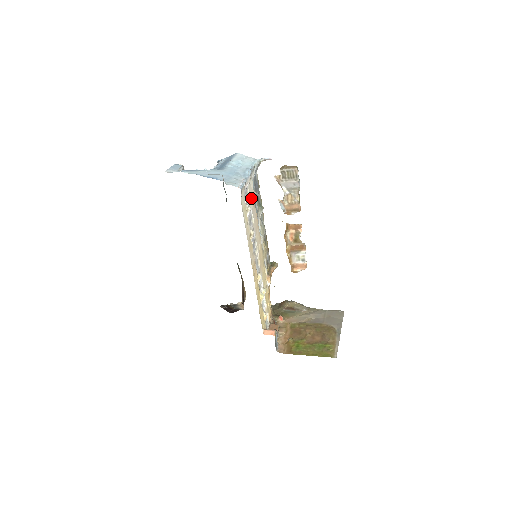
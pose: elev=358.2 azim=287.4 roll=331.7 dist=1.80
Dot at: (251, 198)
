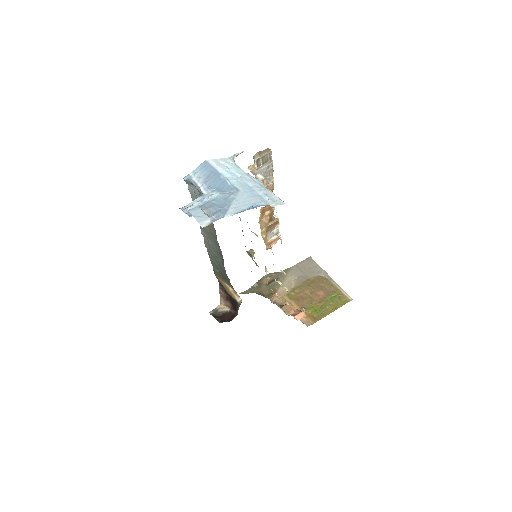
Dot at: occluded
